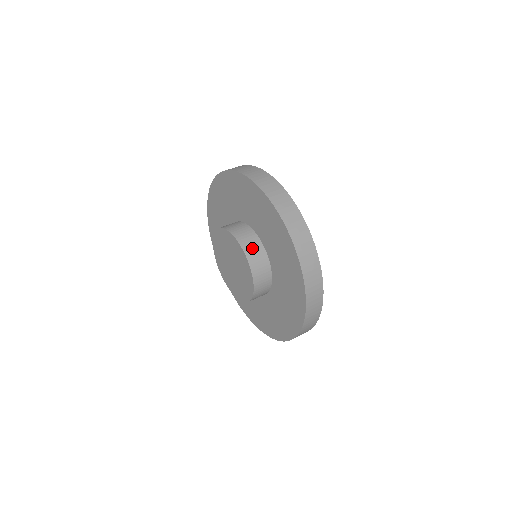
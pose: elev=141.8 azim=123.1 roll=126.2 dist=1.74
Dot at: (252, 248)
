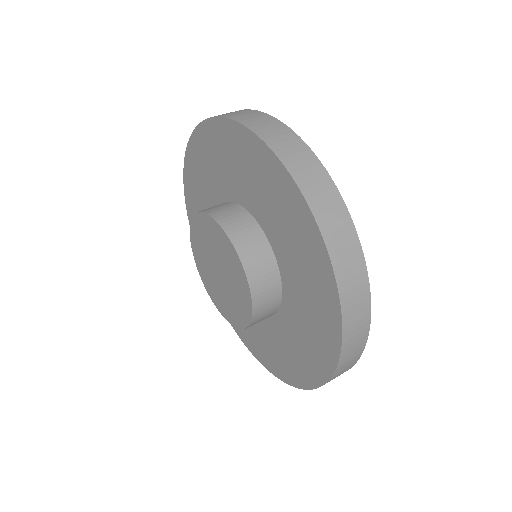
Dot at: (221, 209)
